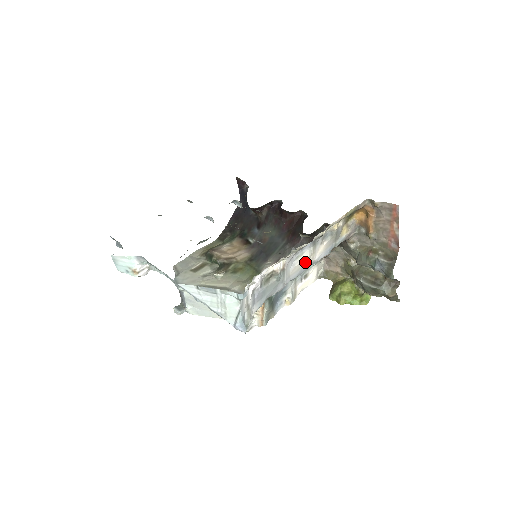
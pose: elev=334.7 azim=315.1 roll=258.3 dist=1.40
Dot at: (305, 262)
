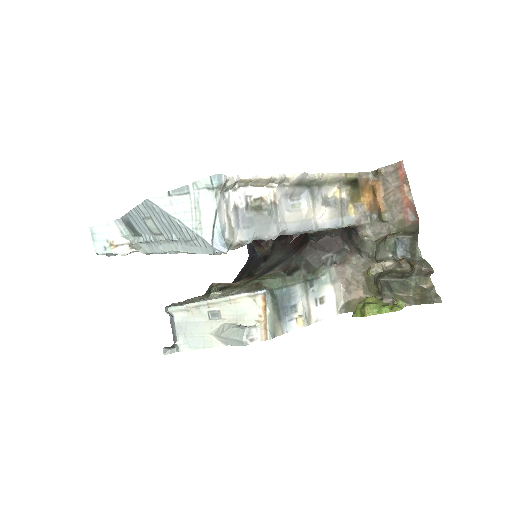
Dot at: (304, 217)
